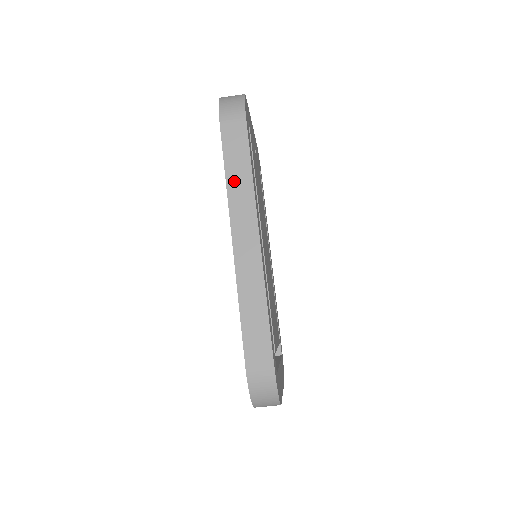
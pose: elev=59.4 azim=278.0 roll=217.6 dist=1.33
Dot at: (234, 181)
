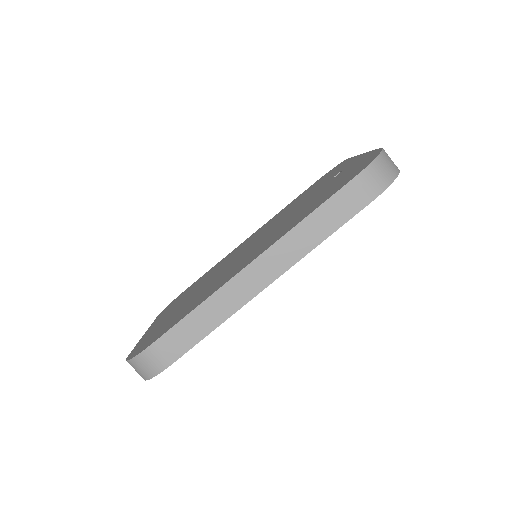
Dot at: (307, 228)
